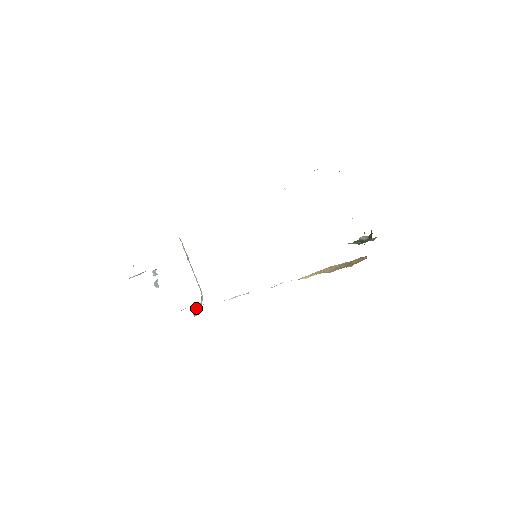
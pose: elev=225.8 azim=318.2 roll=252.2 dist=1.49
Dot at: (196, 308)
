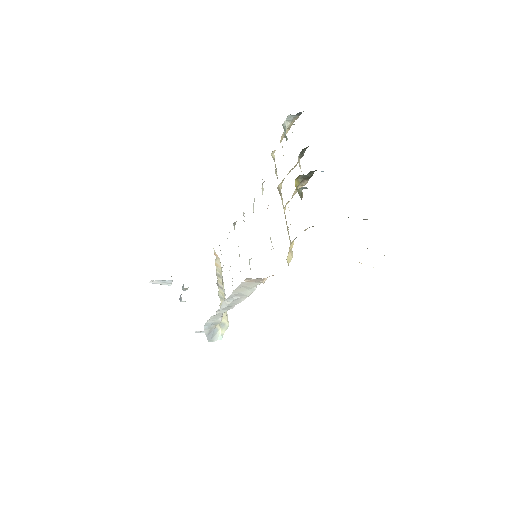
Dot at: (206, 326)
